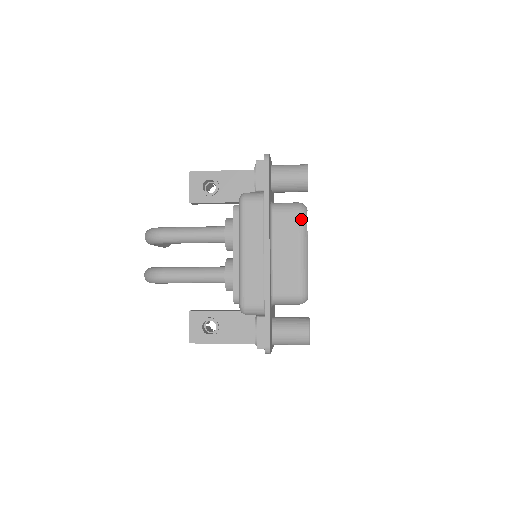
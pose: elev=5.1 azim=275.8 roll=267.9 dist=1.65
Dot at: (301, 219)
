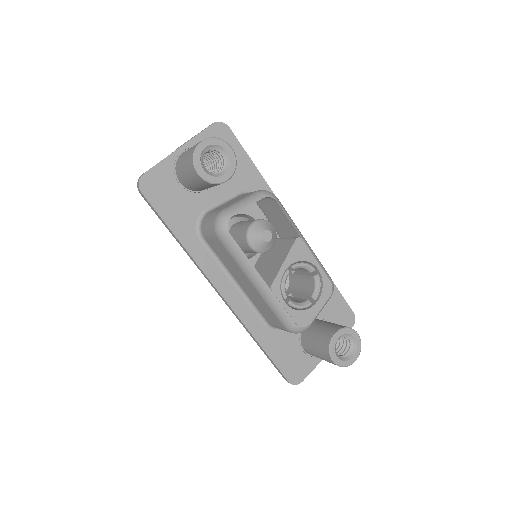
Dot at: (225, 245)
